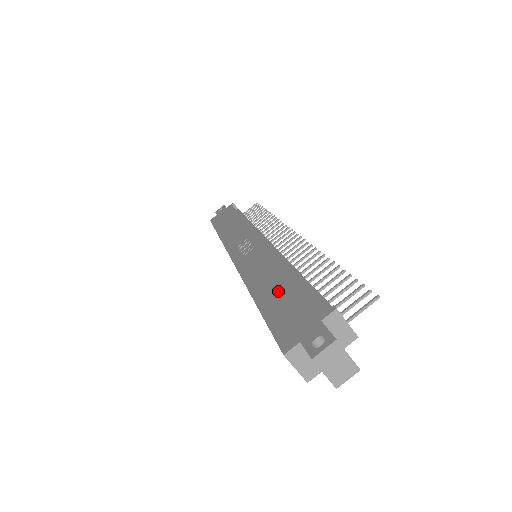
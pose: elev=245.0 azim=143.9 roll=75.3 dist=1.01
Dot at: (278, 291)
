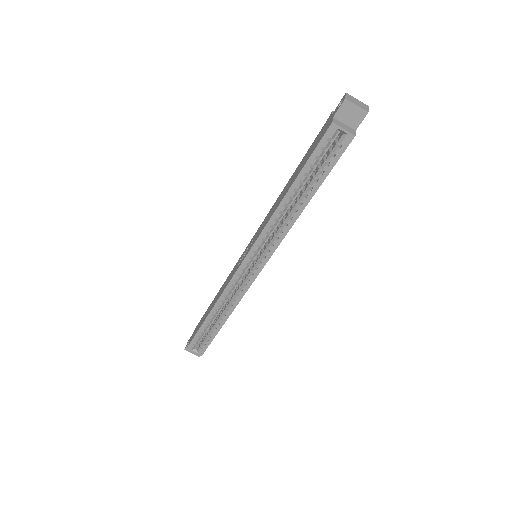
Dot at: (296, 172)
